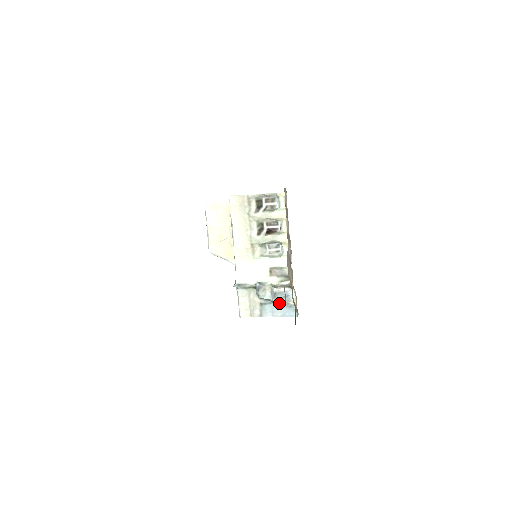
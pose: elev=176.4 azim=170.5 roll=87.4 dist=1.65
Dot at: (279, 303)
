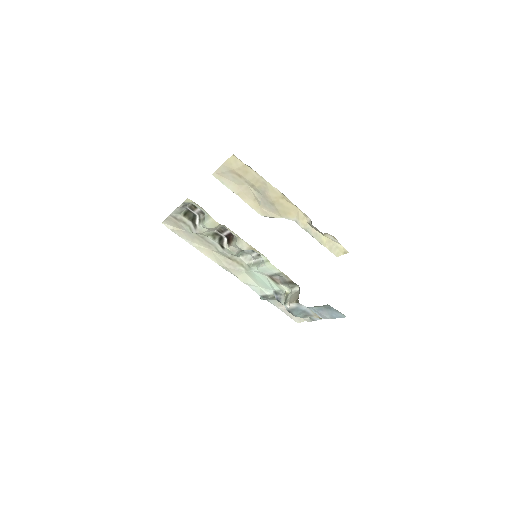
Dot at: (315, 307)
